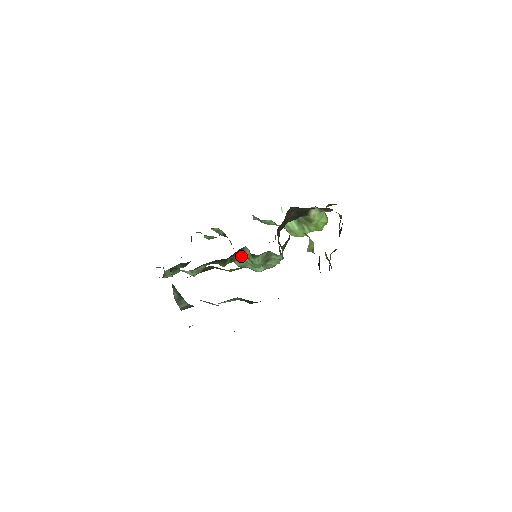
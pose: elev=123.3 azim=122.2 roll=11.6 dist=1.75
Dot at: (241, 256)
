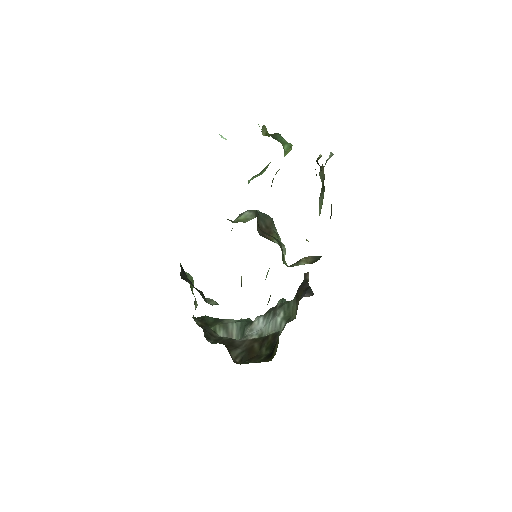
Dot at: occluded
